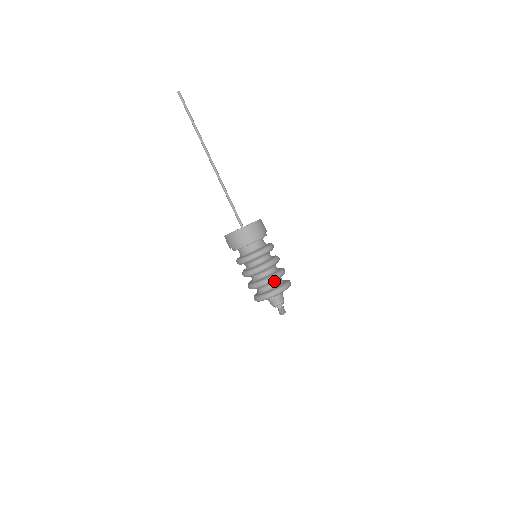
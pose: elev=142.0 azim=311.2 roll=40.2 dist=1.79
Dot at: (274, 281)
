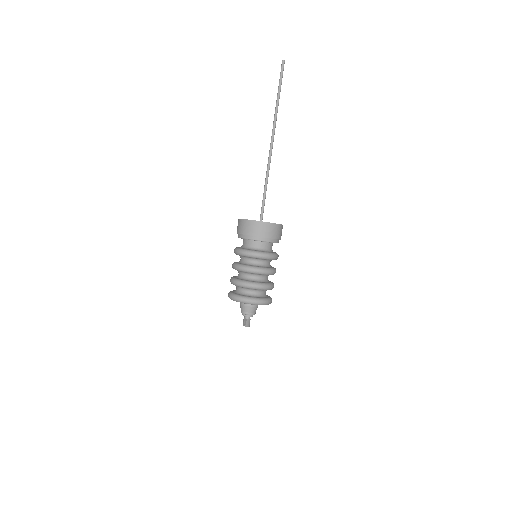
Dot at: (265, 290)
